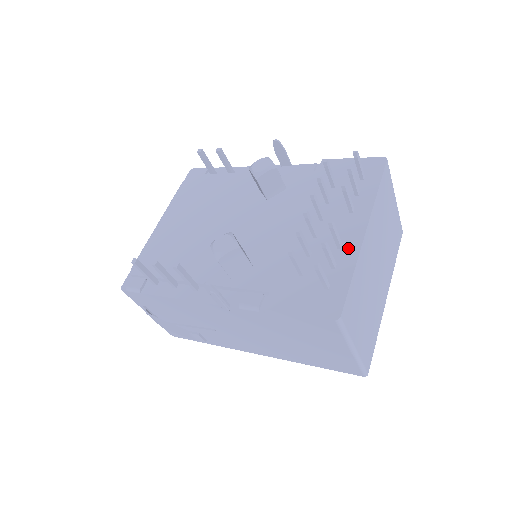
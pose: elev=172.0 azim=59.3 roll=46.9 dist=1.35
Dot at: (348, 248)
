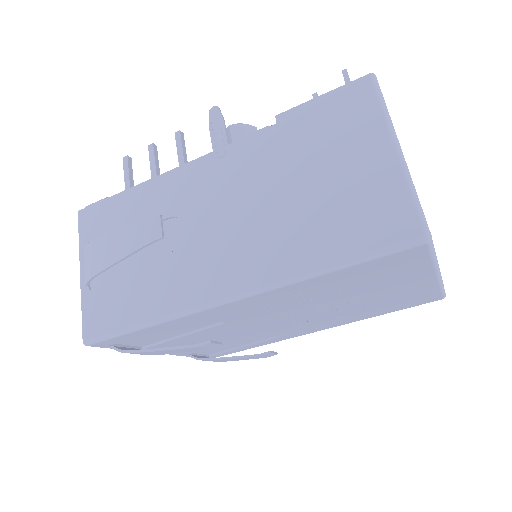
Dot at: occluded
